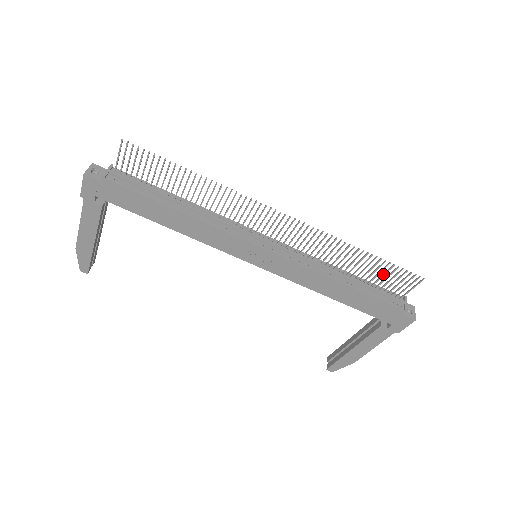
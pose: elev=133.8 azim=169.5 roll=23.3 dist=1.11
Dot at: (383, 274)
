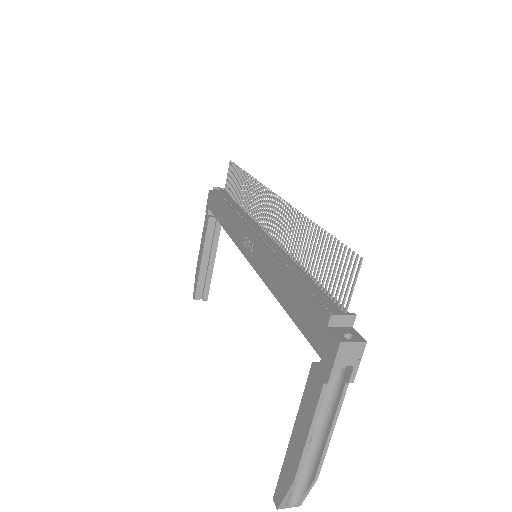
Dot at: (328, 261)
